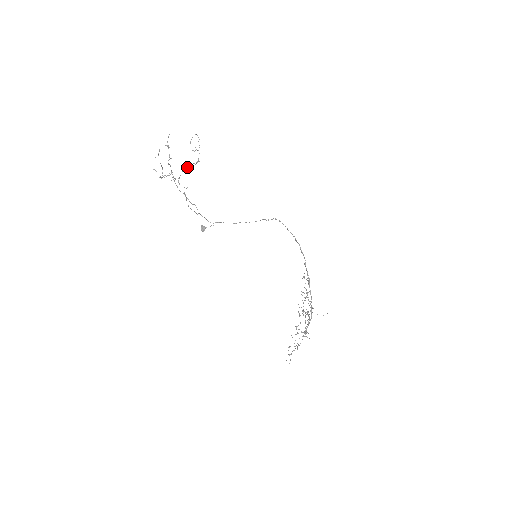
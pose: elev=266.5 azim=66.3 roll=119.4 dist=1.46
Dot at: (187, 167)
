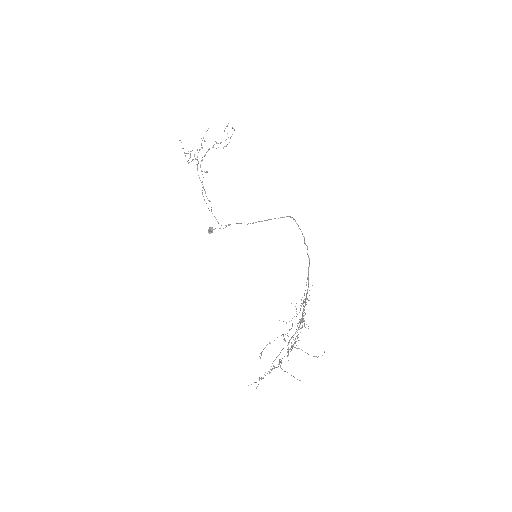
Dot at: (213, 146)
